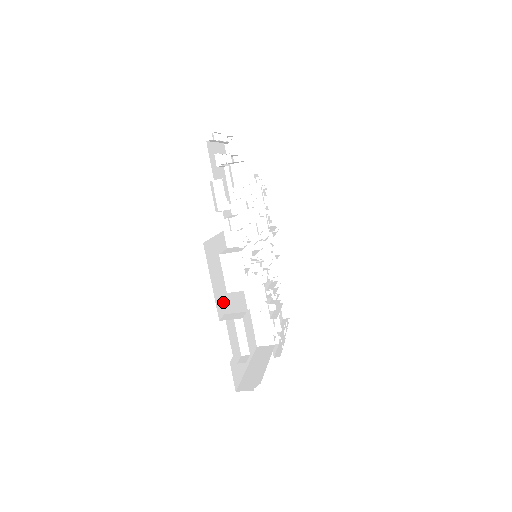
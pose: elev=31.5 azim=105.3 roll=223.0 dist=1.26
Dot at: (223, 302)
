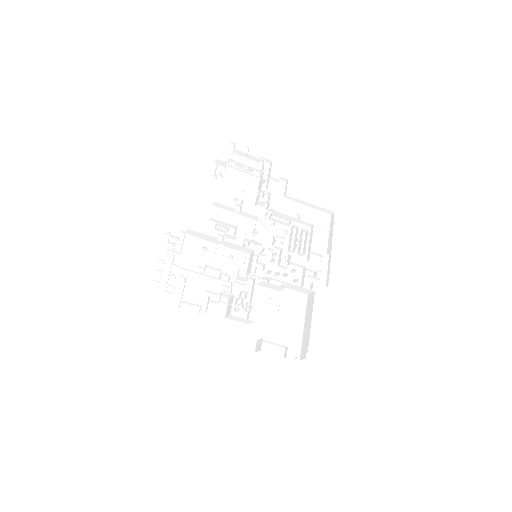
Dot at: (251, 336)
